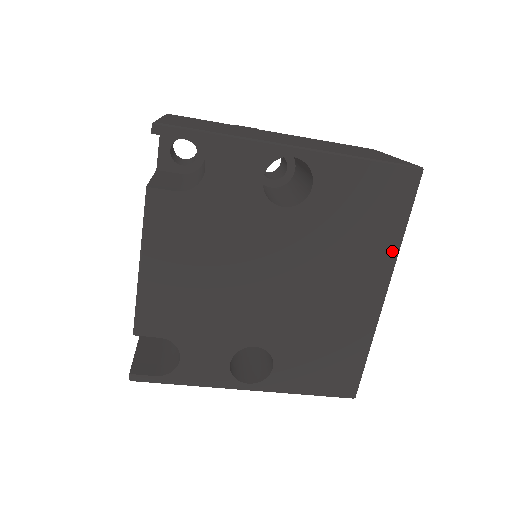
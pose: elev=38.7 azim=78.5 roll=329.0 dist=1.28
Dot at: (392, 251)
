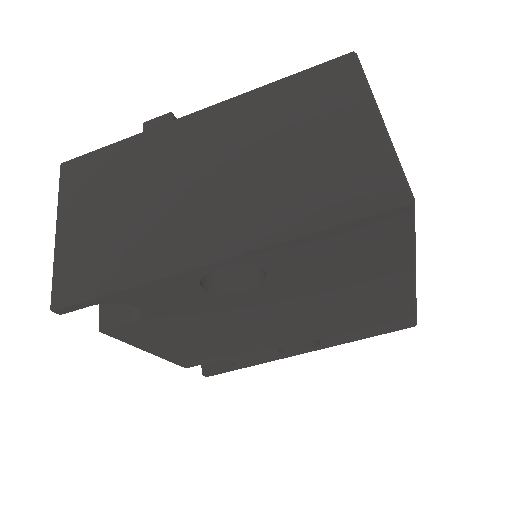
Dot at: (405, 263)
